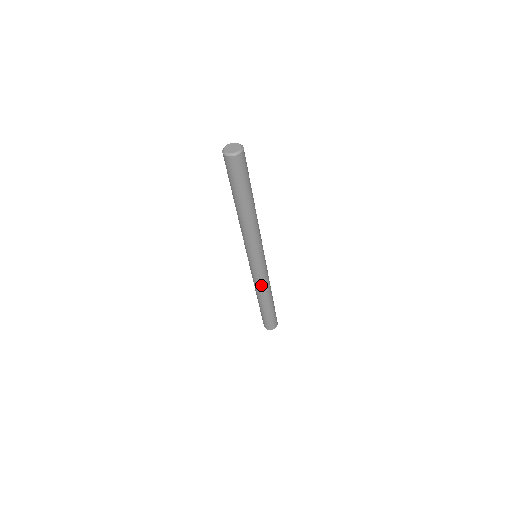
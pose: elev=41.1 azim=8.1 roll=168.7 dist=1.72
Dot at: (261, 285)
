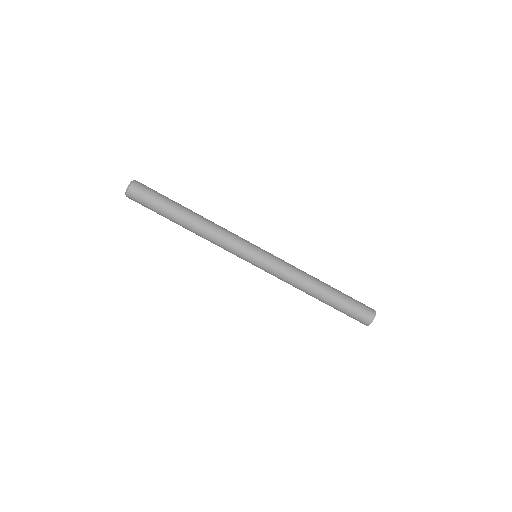
Dot at: (295, 270)
